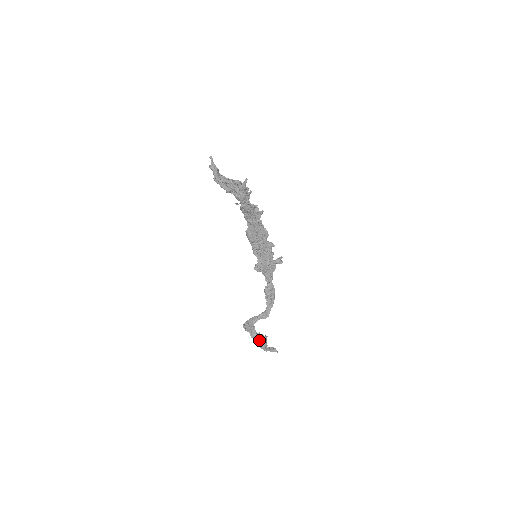
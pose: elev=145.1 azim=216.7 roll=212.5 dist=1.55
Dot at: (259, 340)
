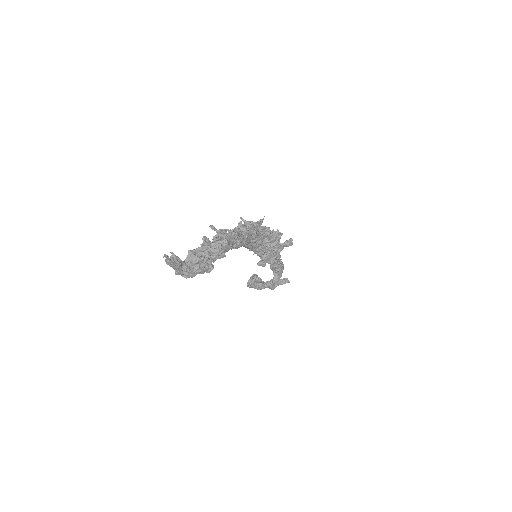
Dot at: occluded
